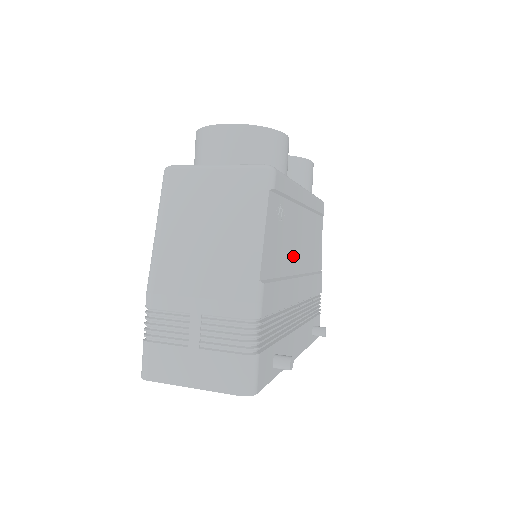
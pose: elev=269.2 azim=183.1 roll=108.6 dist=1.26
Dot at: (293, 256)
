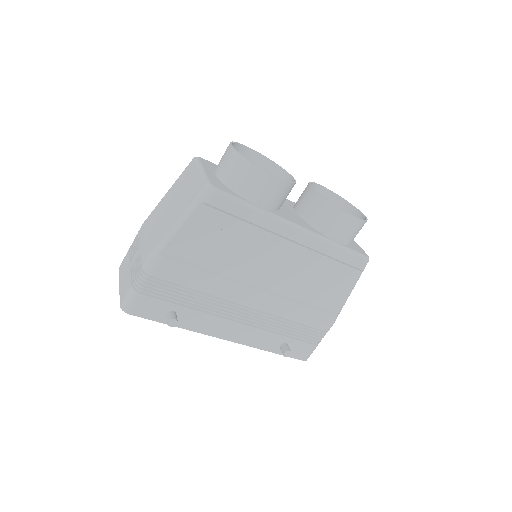
Dot at: (249, 268)
